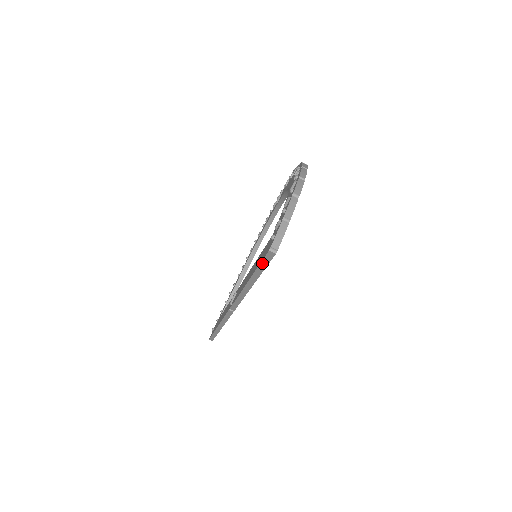
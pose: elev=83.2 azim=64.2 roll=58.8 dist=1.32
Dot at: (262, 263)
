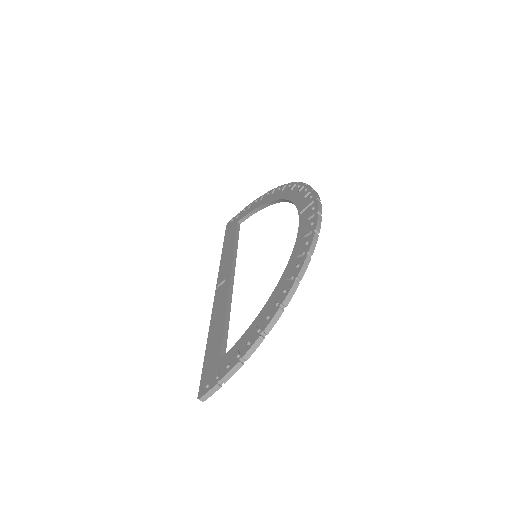
Dot at: (202, 378)
